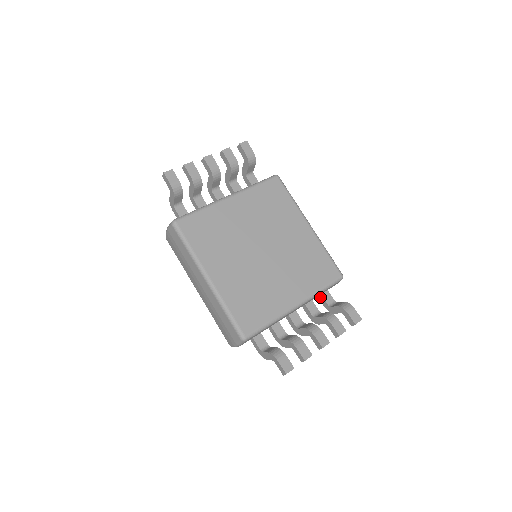
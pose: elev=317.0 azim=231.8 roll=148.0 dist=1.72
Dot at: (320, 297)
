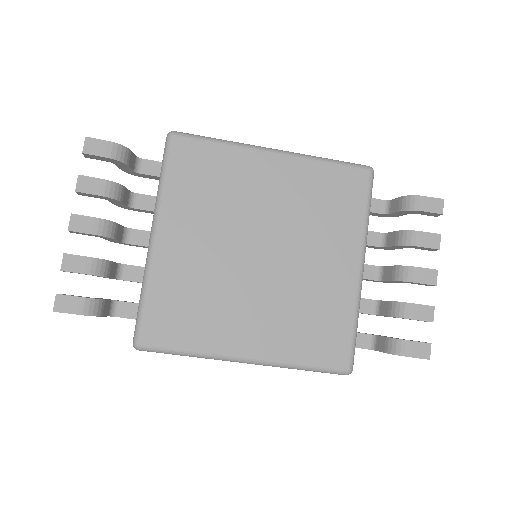
Dot at: occluded
